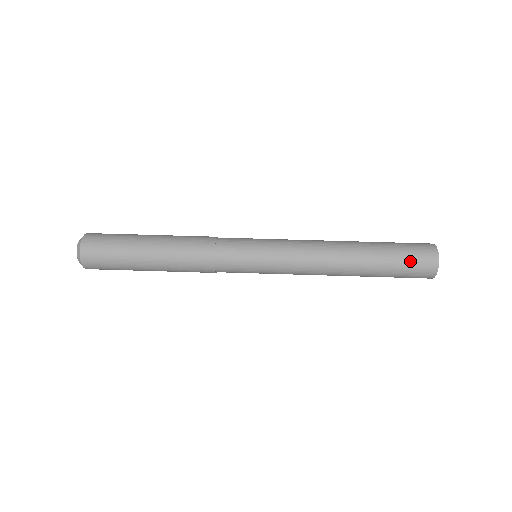
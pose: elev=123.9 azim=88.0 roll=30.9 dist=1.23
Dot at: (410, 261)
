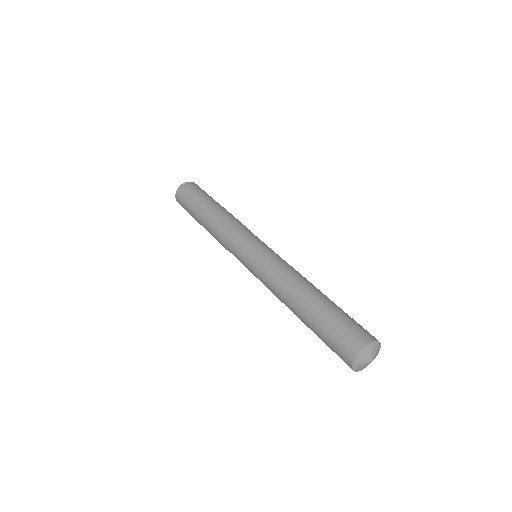
Dot at: (337, 333)
